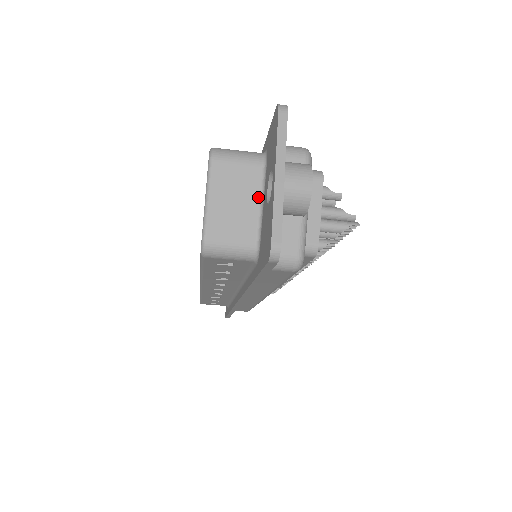
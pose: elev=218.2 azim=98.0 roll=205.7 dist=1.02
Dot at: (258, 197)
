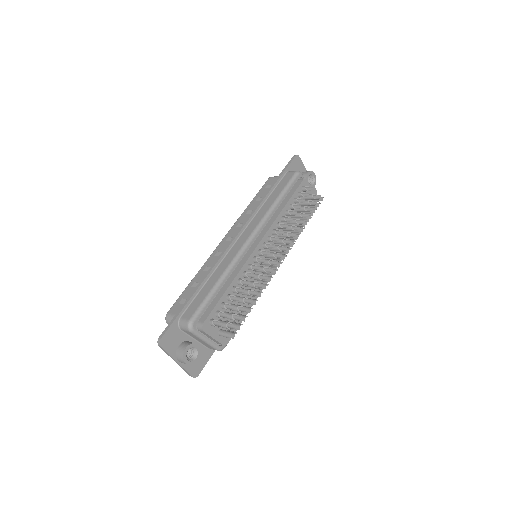
Dot at: occluded
